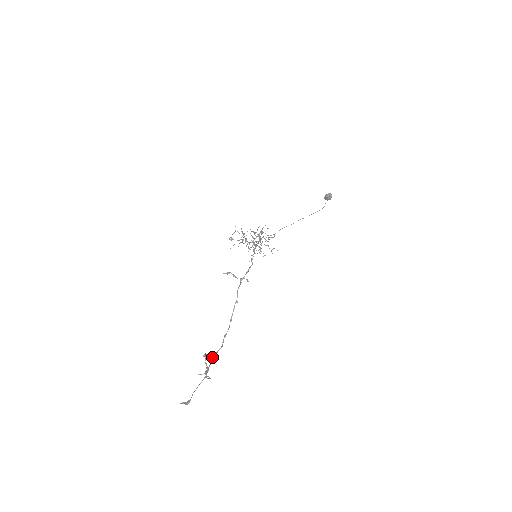
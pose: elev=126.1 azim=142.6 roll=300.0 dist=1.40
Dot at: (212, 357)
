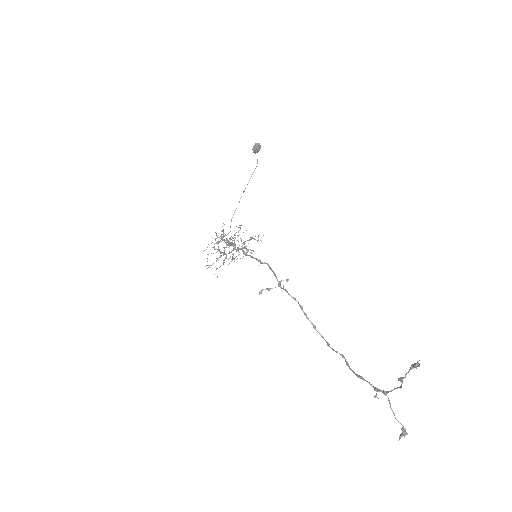
Dot at: occluded
